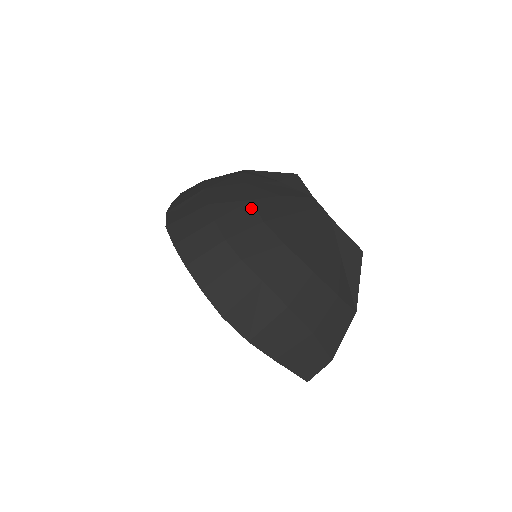
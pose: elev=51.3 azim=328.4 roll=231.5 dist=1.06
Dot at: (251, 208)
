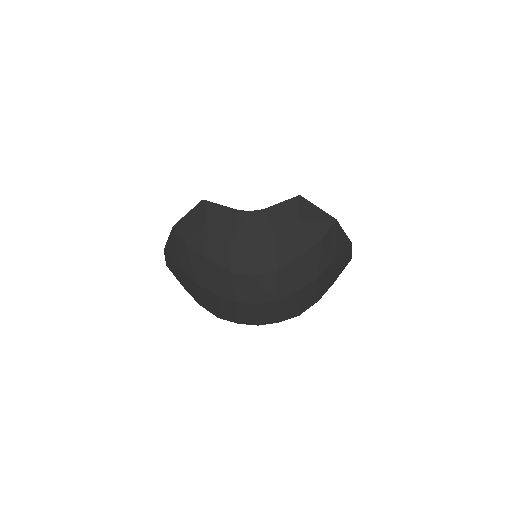
Dot at: (238, 276)
